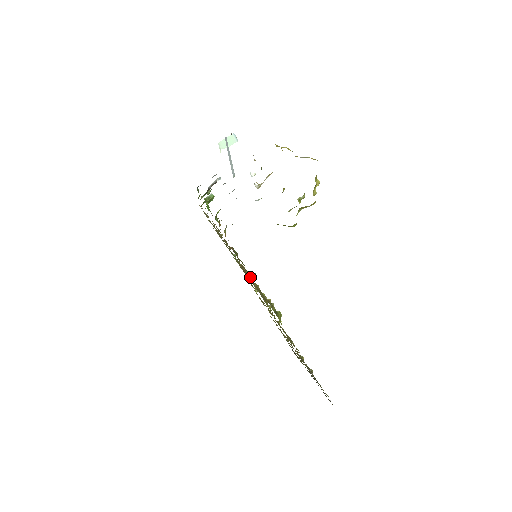
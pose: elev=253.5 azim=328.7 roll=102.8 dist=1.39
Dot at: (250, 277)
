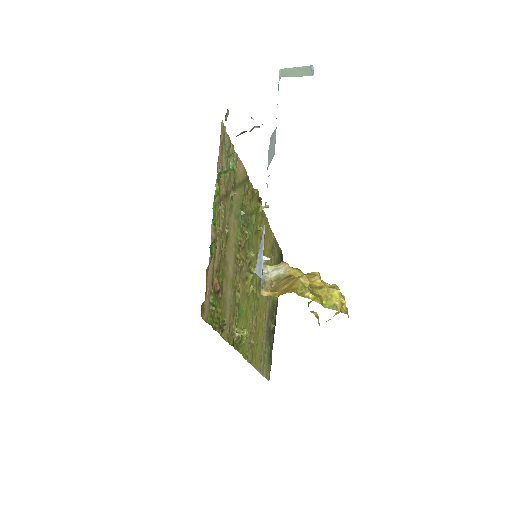
Dot at: (261, 208)
